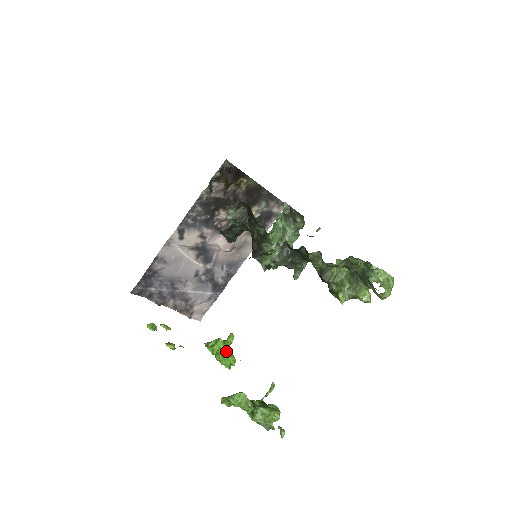
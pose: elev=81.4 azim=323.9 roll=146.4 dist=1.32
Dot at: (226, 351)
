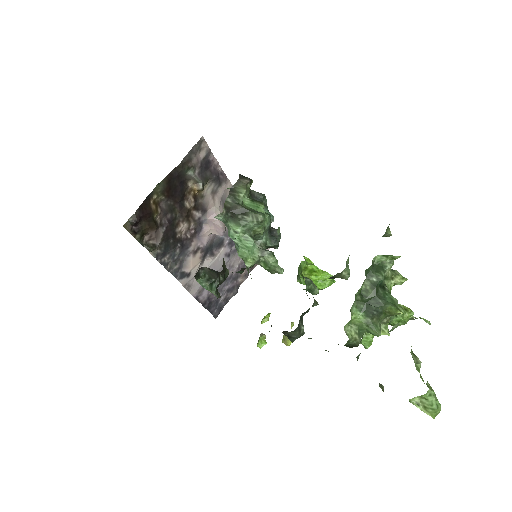
Dot at: (318, 278)
